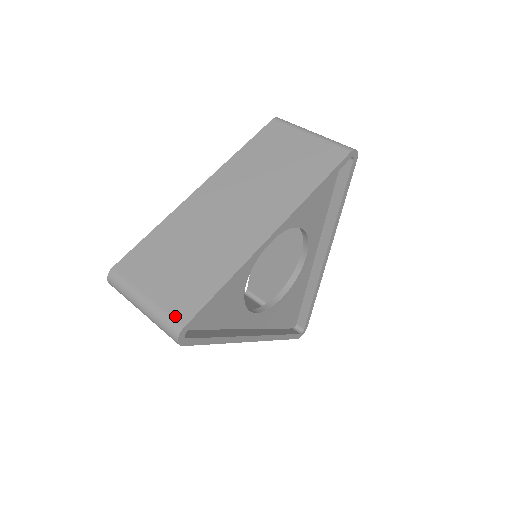
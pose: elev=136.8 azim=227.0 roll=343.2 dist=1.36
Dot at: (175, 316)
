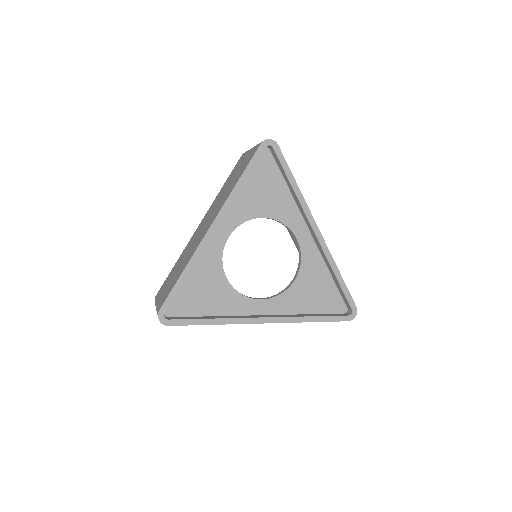
Dot at: (159, 306)
